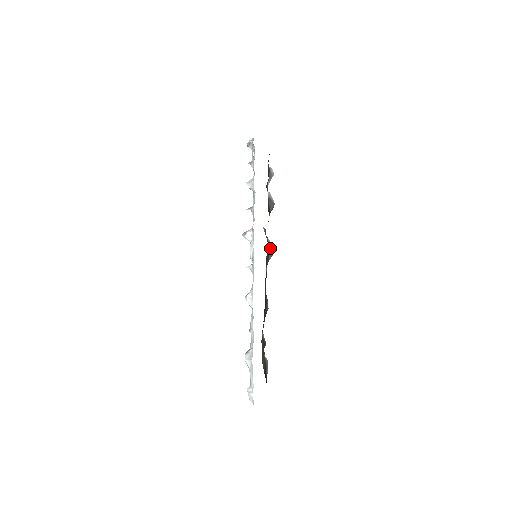
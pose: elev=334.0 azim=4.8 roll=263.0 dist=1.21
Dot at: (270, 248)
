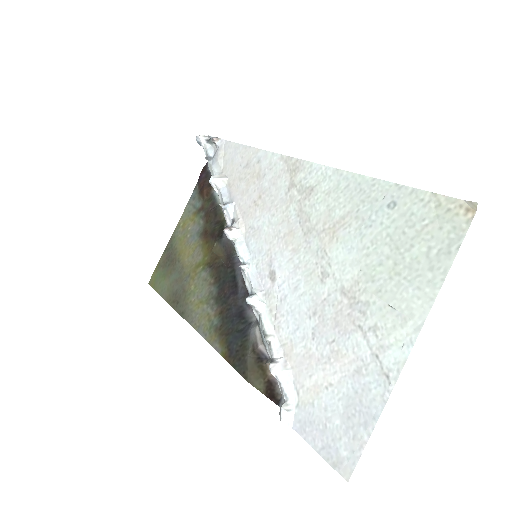
Dot at: occluded
